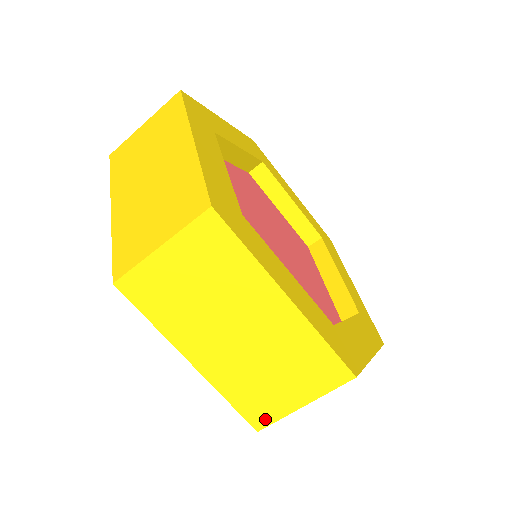
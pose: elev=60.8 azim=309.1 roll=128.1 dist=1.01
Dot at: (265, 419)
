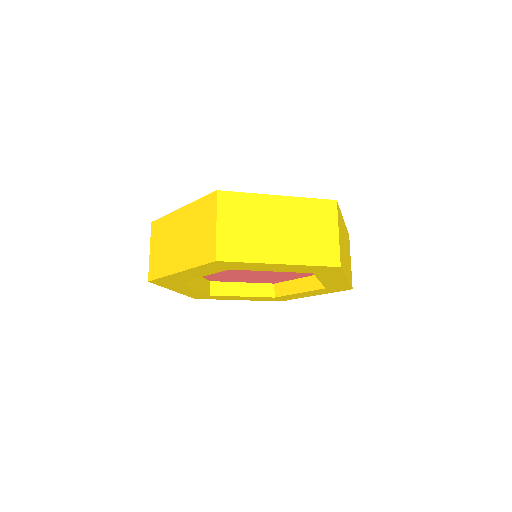
Dot at: (335, 257)
